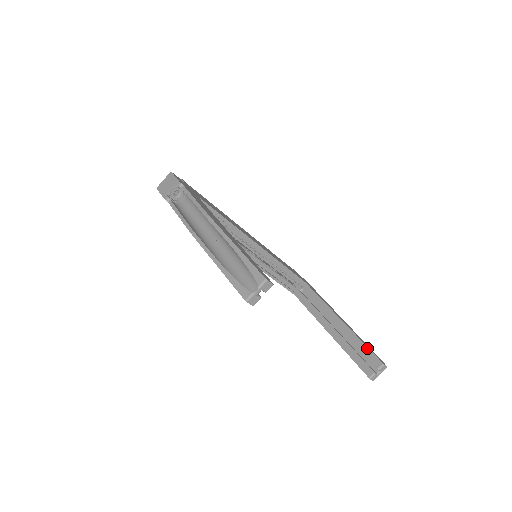
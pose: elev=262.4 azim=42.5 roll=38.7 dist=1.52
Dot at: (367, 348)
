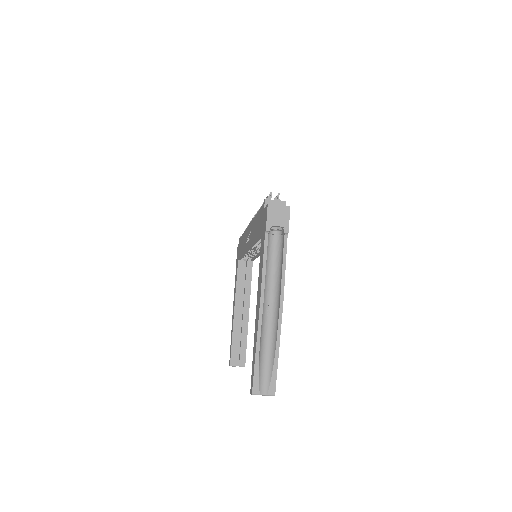
Dot at: (246, 348)
